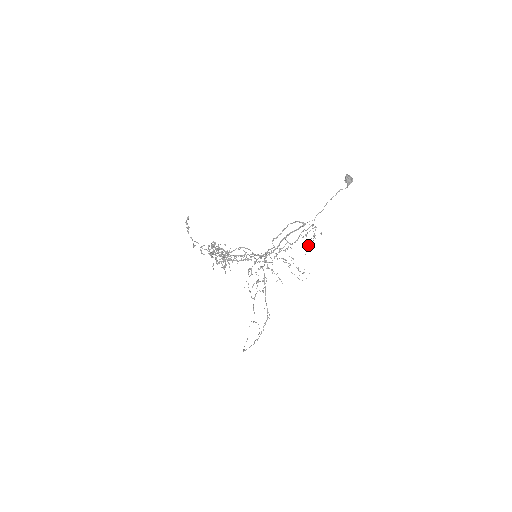
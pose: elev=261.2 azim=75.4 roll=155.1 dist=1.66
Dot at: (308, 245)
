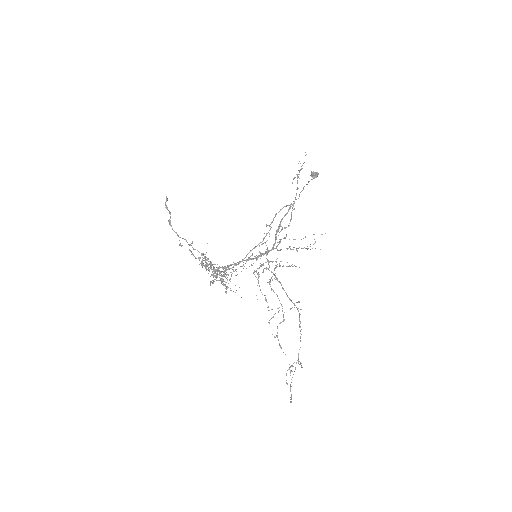
Dot at: (299, 174)
